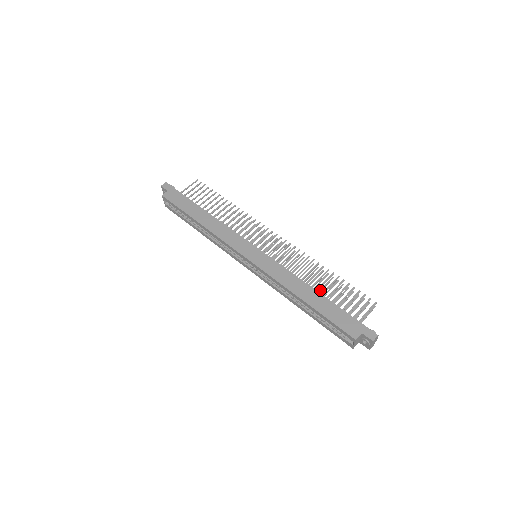
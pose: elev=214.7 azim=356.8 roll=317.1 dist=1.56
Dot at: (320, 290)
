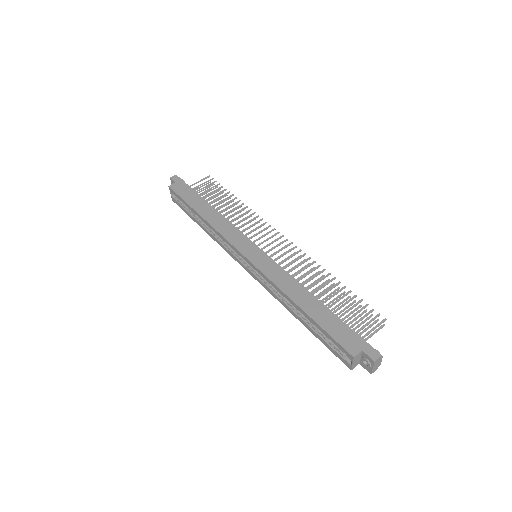
Dot at: (322, 300)
